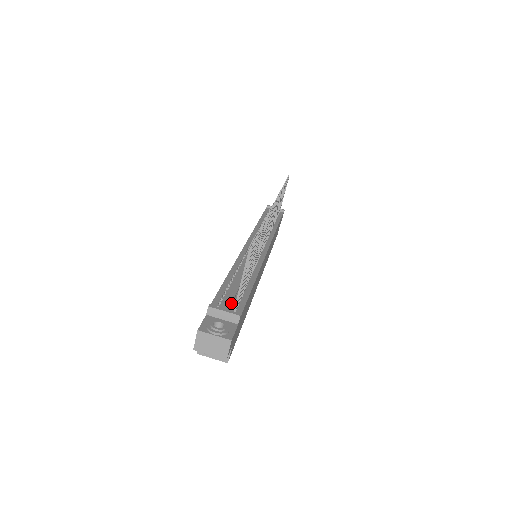
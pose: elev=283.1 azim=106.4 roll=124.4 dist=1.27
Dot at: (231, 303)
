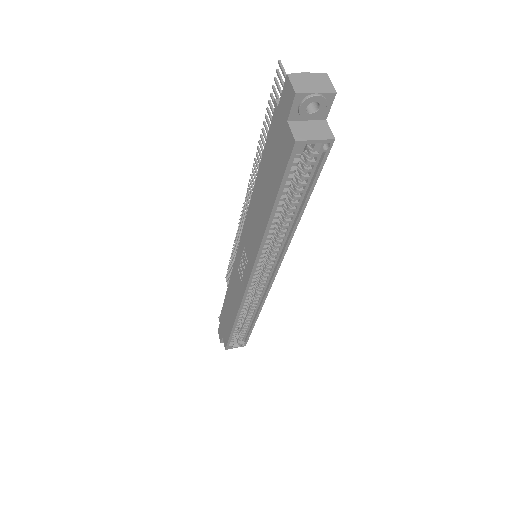
Dot at: occluded
